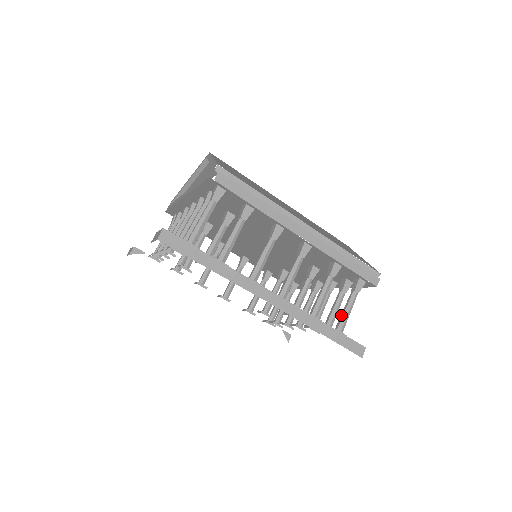
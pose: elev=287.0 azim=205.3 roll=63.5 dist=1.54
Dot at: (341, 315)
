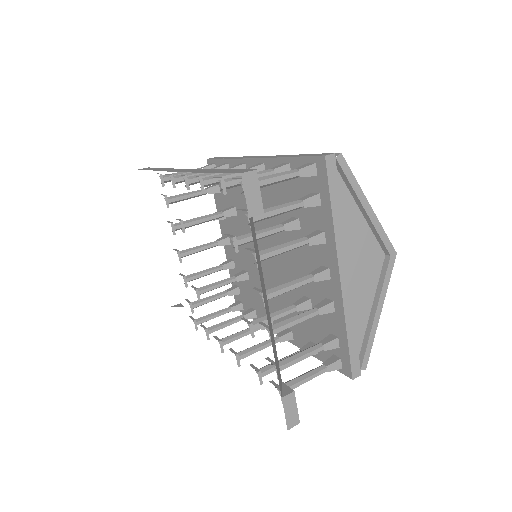
Dot at: occluded
